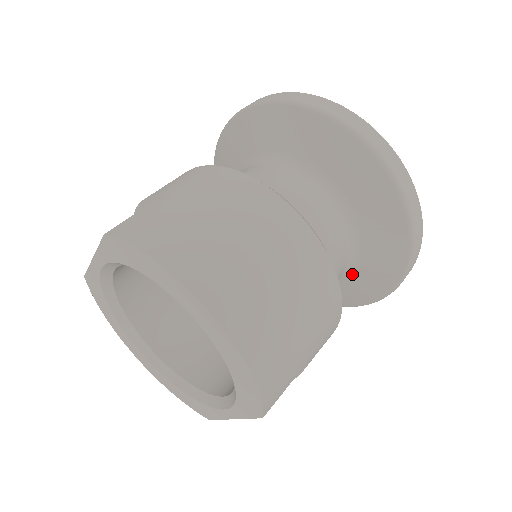
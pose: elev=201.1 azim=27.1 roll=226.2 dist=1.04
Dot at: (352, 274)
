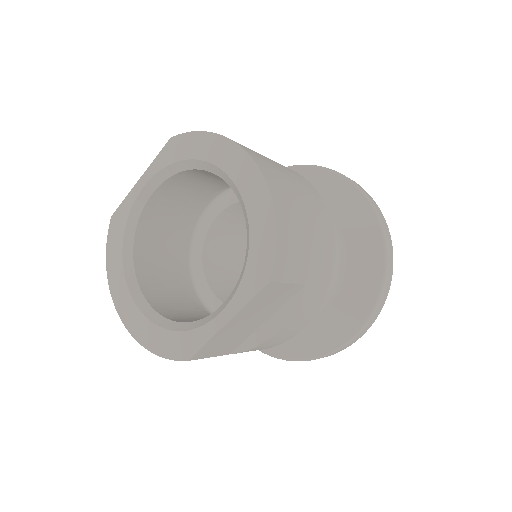
Dot at: (334, 298)
